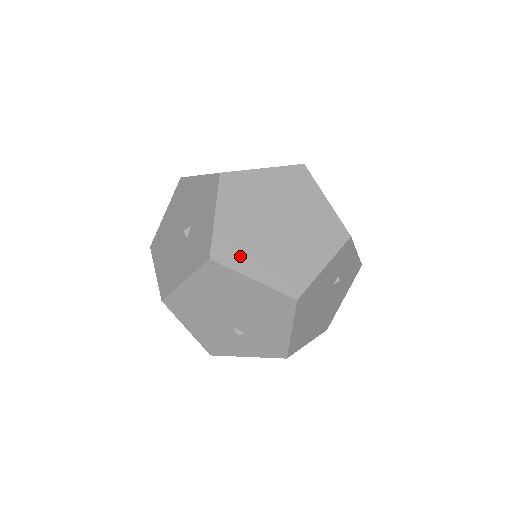
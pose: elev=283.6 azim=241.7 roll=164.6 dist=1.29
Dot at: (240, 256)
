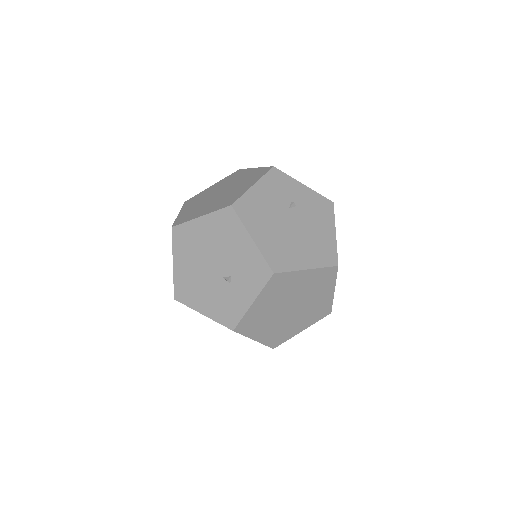
Dot at: (192, 215)
